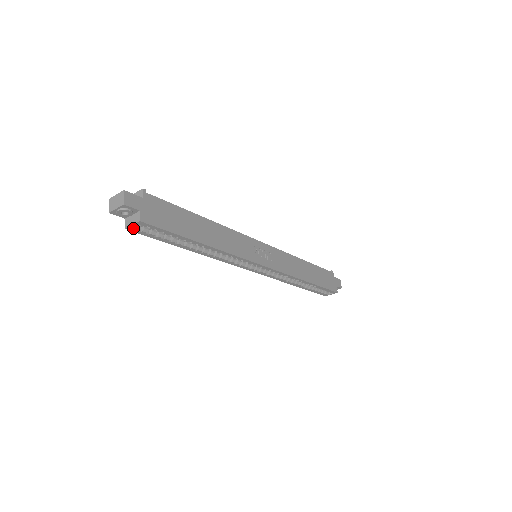
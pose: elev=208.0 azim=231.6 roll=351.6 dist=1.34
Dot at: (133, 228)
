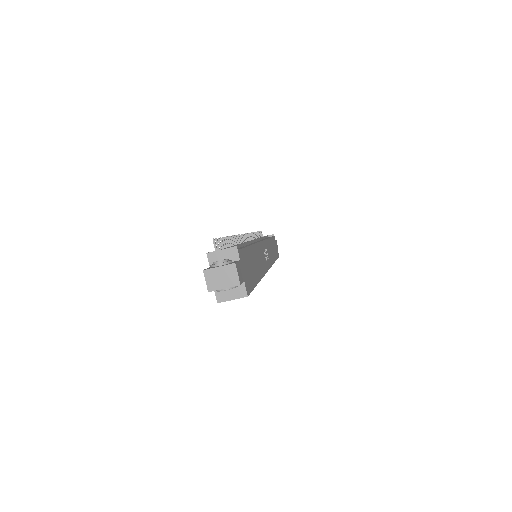
Dot at: (226, 300)
